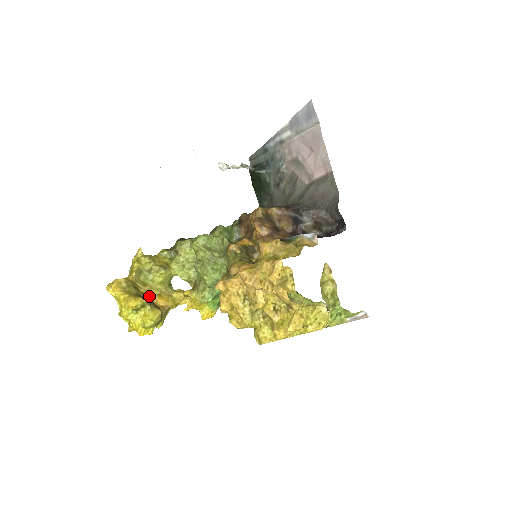
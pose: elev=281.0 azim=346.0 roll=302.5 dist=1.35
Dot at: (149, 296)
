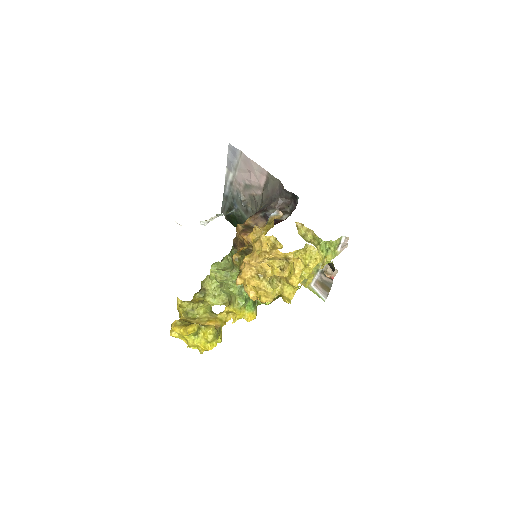
Dot at: (201, 324)
